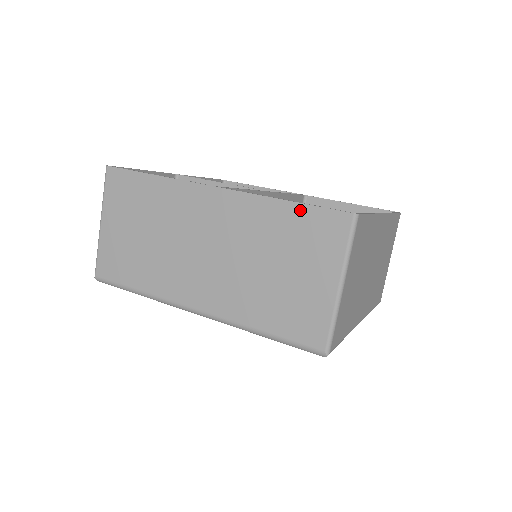
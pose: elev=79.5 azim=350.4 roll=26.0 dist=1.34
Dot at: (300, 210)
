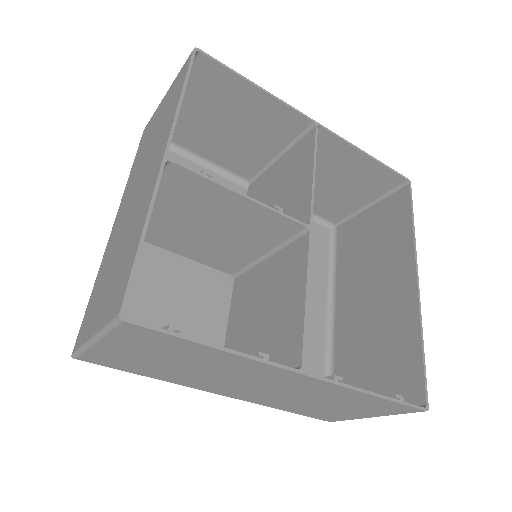
Dot at: (382, 401)
